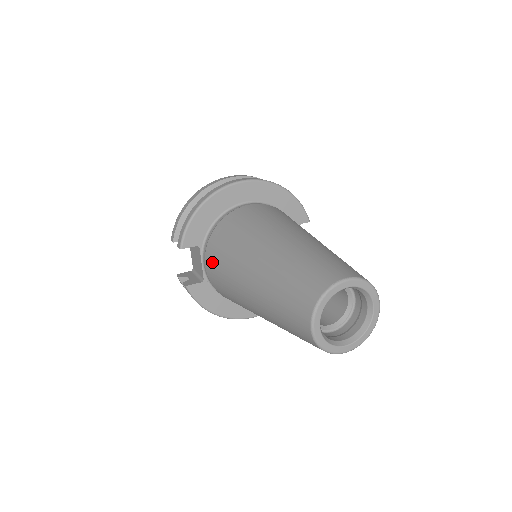
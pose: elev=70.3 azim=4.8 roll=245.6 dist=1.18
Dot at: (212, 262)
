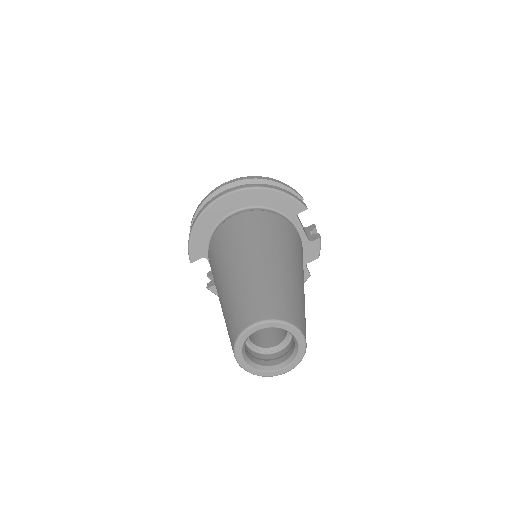
Dot at: occluded
